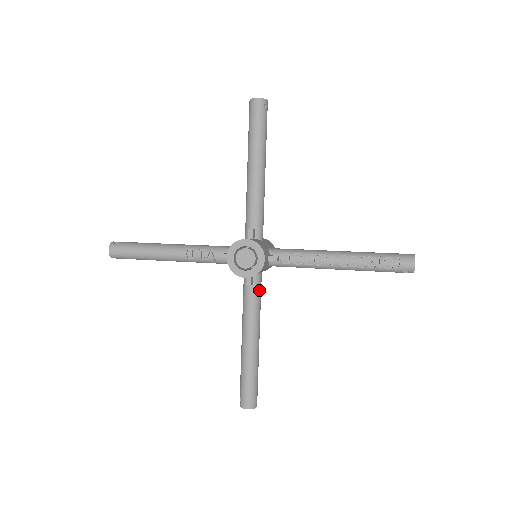
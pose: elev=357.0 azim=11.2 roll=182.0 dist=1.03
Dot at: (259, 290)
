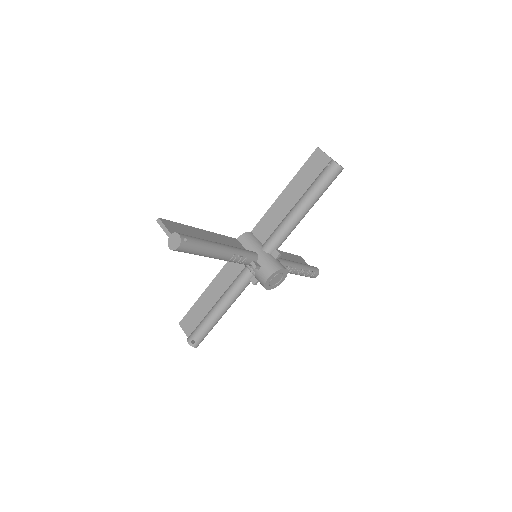
Dot at: occluded
